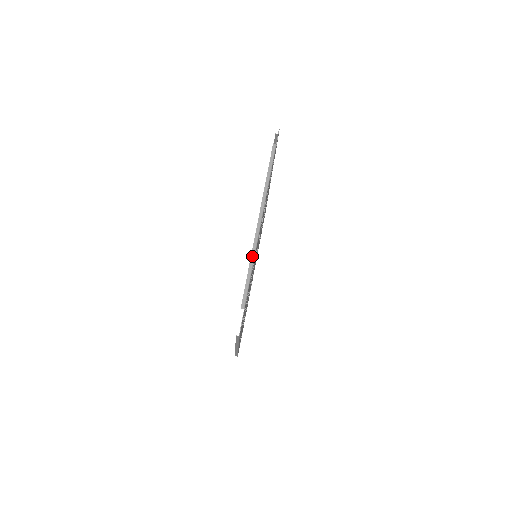
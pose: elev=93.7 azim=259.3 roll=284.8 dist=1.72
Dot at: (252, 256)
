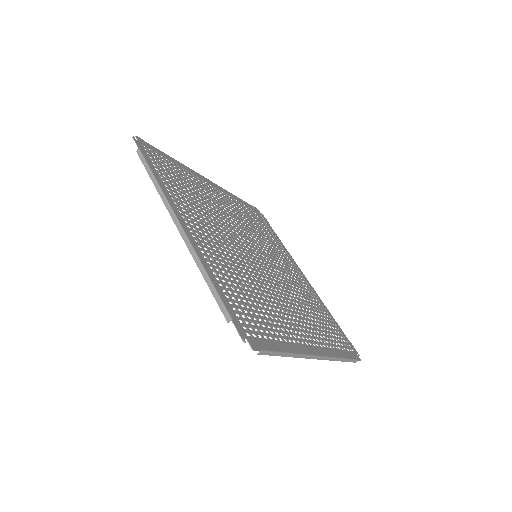
Dot at: (196, 262)
